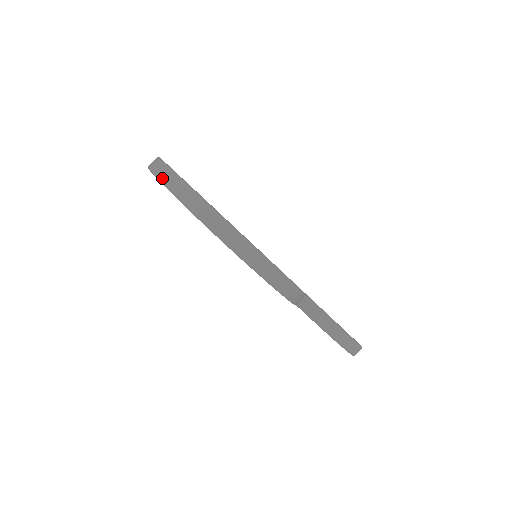
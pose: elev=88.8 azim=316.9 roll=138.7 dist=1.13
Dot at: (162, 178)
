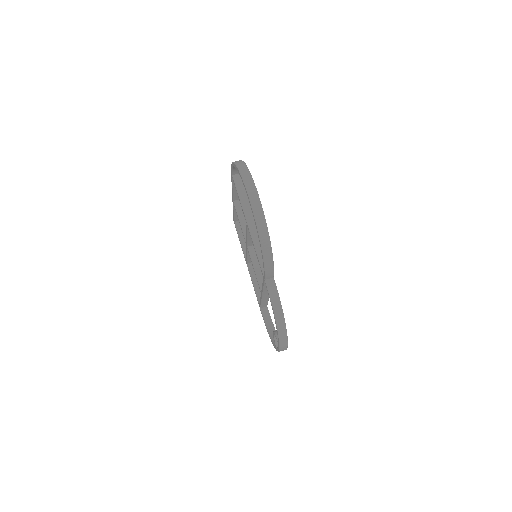
Dot at: (238, 165)
